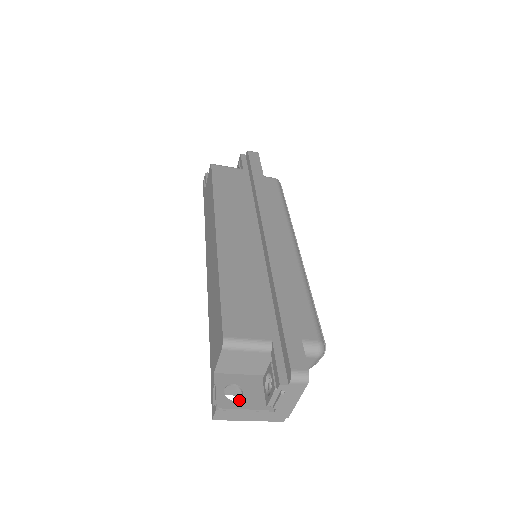
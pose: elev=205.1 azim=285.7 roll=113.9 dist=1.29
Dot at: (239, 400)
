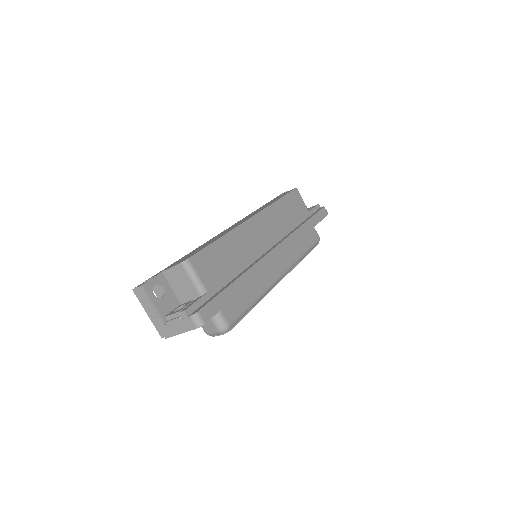
Dot at: (156, 297)
